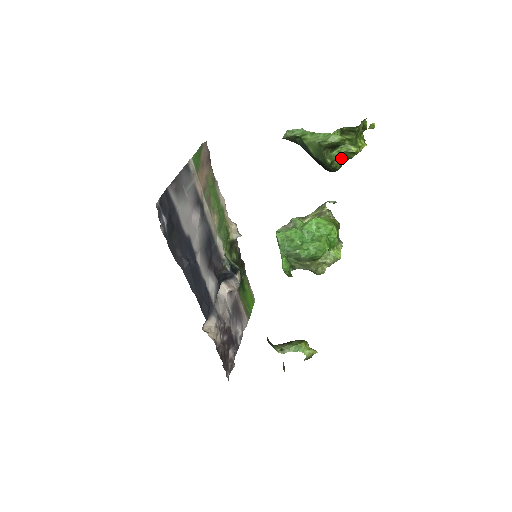
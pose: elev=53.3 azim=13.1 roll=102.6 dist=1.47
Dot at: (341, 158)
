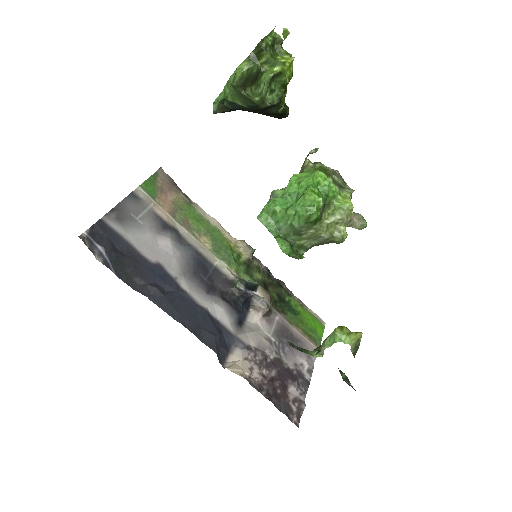
Dot at: (274, 89)
